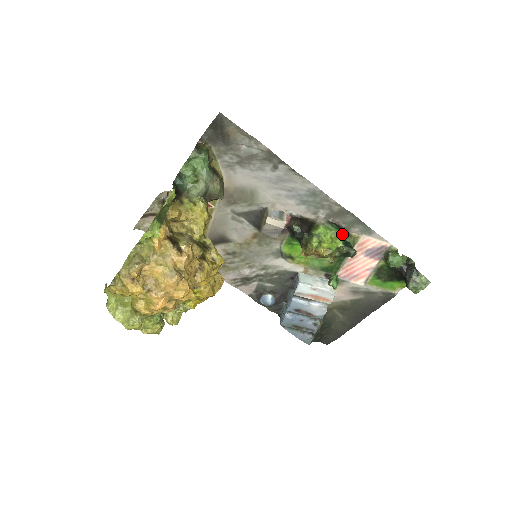
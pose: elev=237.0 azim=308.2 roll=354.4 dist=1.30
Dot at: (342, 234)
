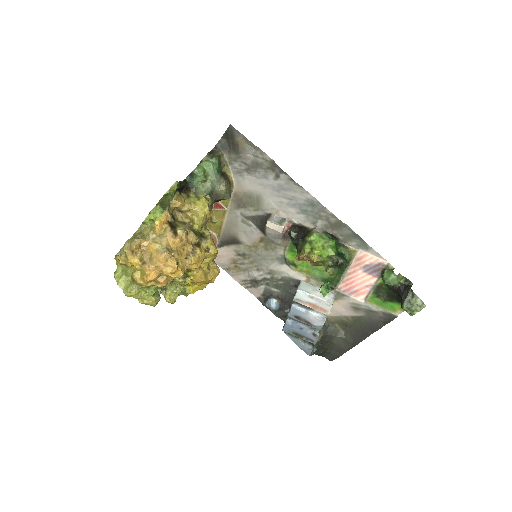
Dot at: (337, 245)
